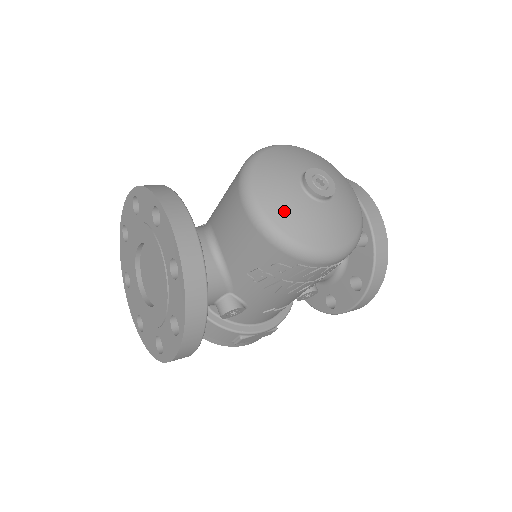
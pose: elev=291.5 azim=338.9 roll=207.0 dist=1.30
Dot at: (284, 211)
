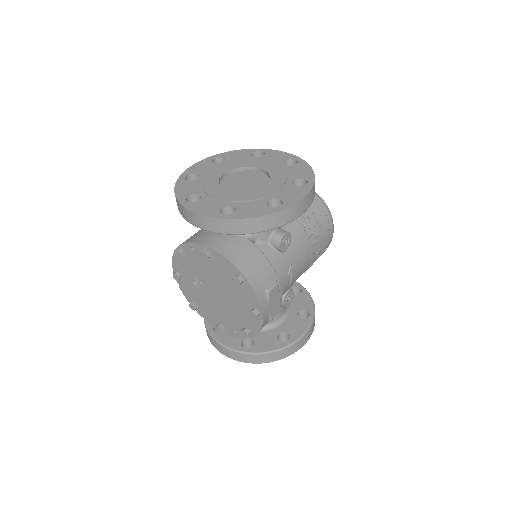
Dot at: occluded
